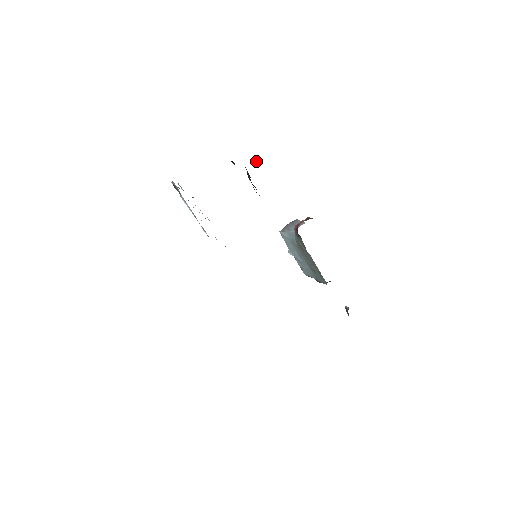
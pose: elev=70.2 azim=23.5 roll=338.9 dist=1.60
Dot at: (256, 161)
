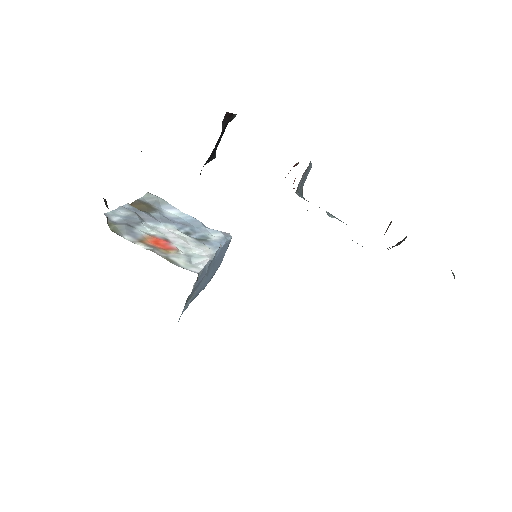
Dot at: occluded
